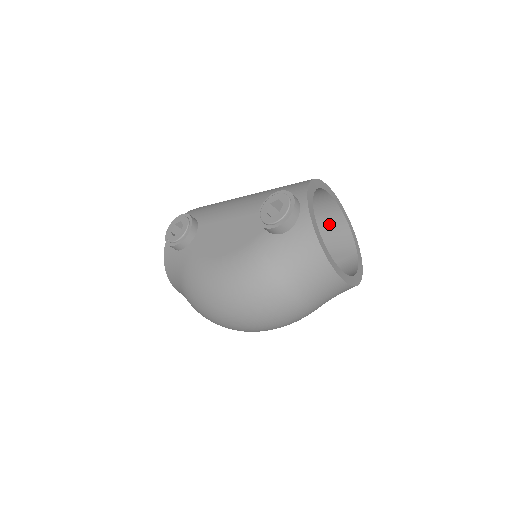
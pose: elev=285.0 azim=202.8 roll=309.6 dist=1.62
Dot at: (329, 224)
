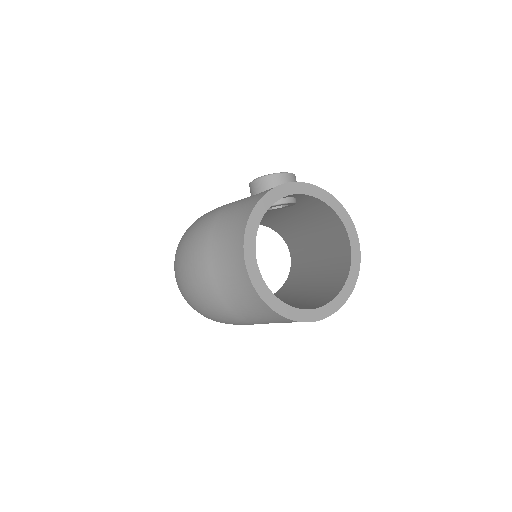
Dot at: (335, 282)
